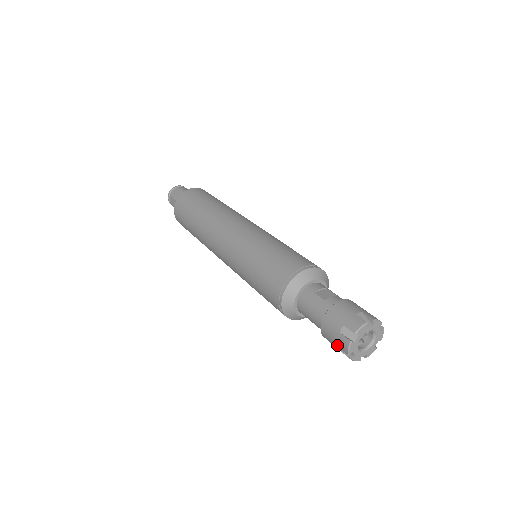
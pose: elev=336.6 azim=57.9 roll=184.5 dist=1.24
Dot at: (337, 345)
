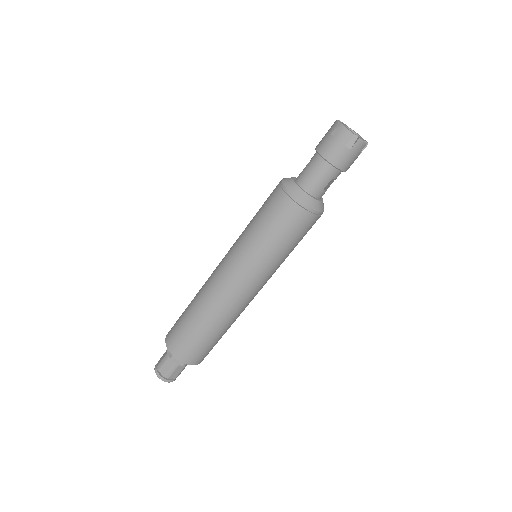
Dot at: (344, 145)
